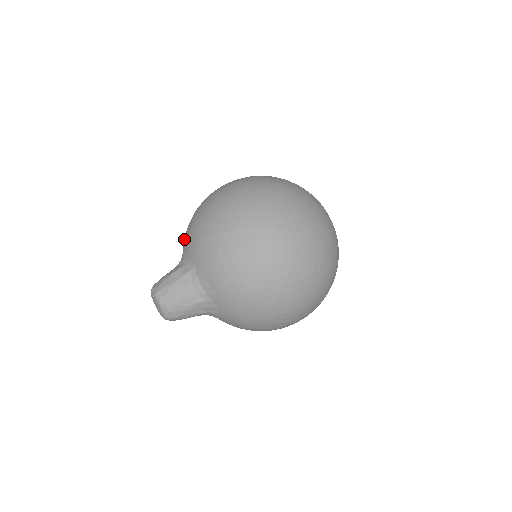
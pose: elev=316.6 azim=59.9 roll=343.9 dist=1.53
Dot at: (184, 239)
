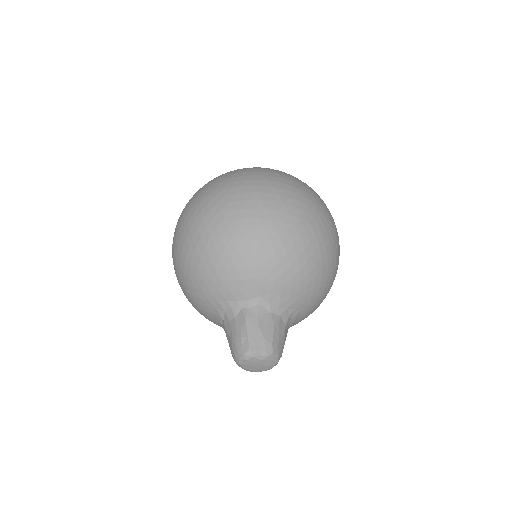
Dot at: (204, 295)
